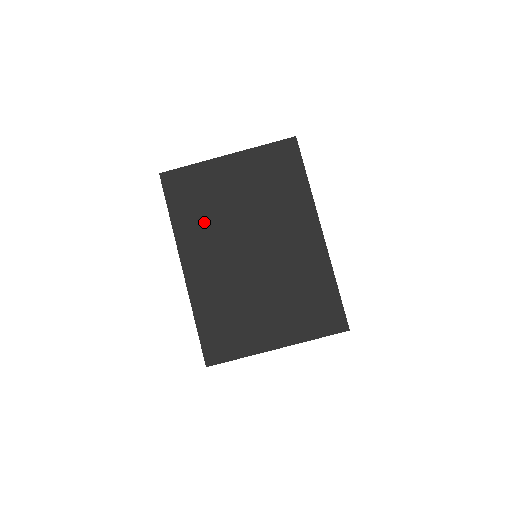
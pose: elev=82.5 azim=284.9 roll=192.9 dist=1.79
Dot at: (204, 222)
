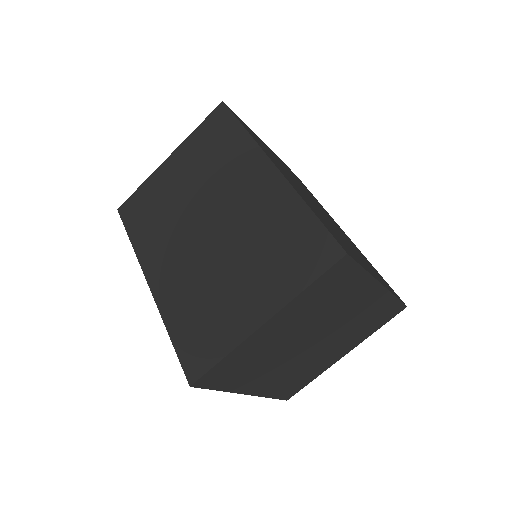
Dot at: (159, 228)
